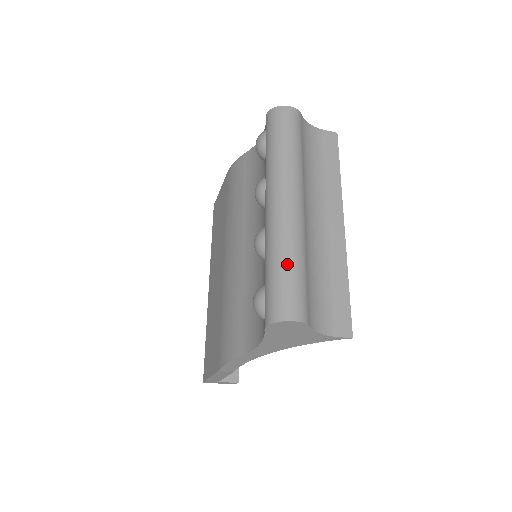
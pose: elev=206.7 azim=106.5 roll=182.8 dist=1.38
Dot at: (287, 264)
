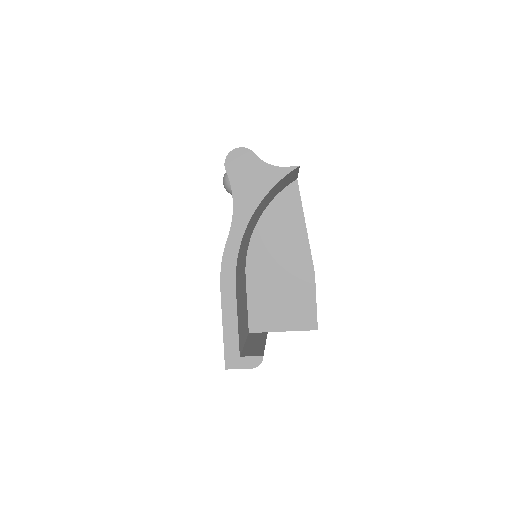
Dot at: occluded
